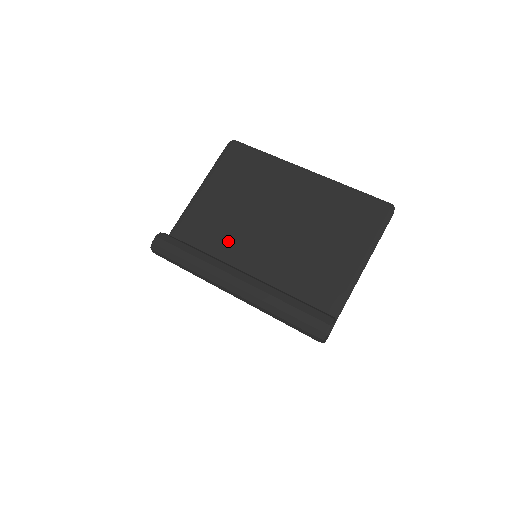
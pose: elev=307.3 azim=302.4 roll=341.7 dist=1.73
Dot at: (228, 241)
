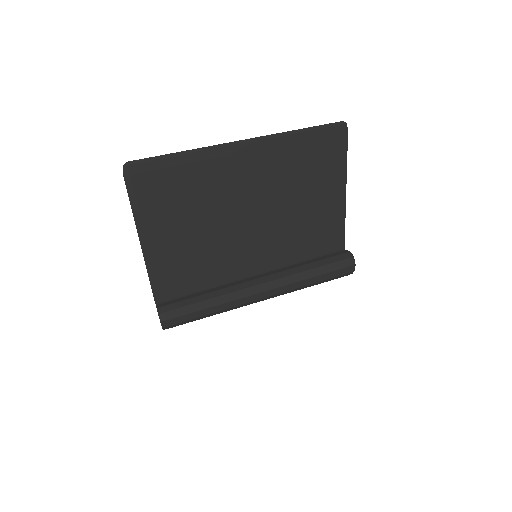
Dot at: (217, 262)
